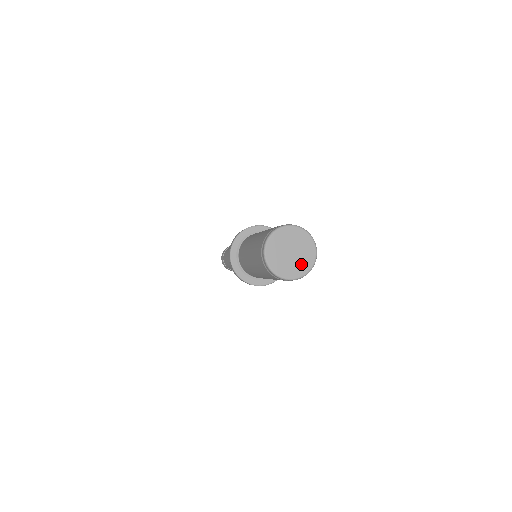
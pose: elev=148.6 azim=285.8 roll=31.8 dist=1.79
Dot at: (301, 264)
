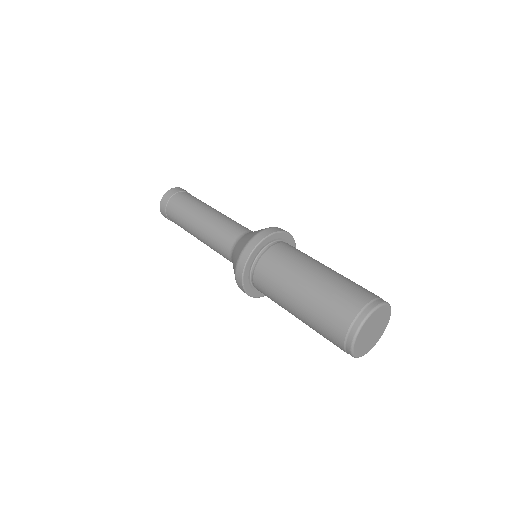
Dot at: (371, 342)
